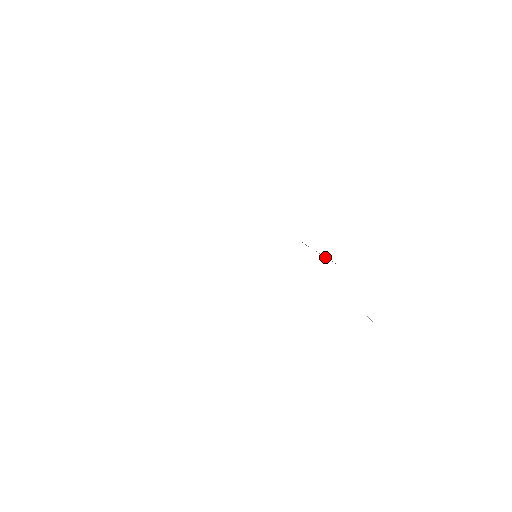
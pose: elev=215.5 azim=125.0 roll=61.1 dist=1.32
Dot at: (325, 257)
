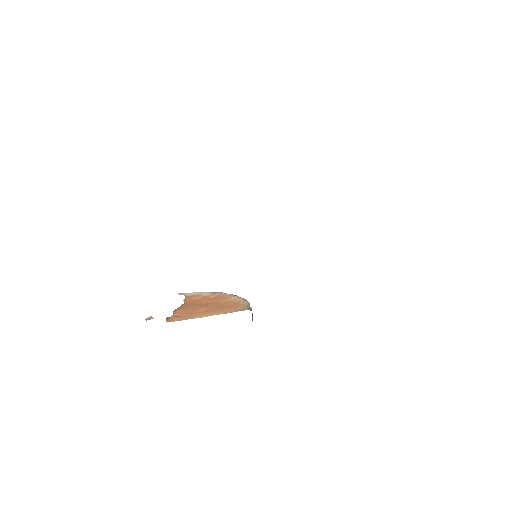
Dot at: occluded
